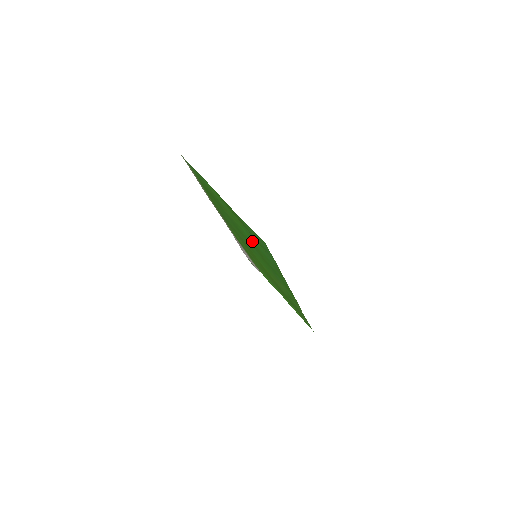
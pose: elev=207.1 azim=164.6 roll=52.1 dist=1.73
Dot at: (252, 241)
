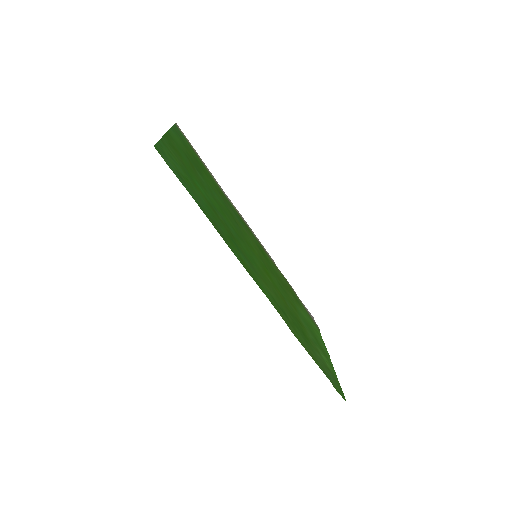
Dot at: (204, 196)
